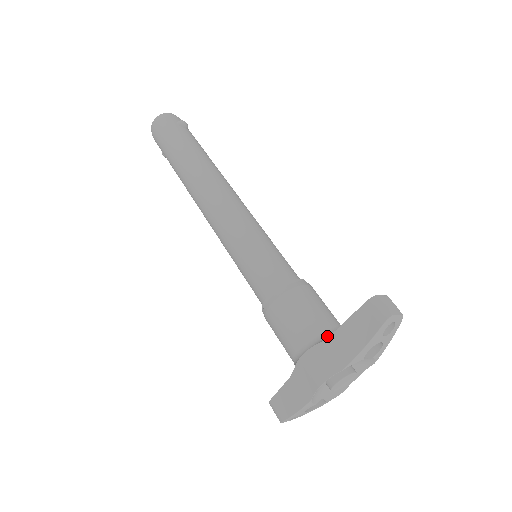
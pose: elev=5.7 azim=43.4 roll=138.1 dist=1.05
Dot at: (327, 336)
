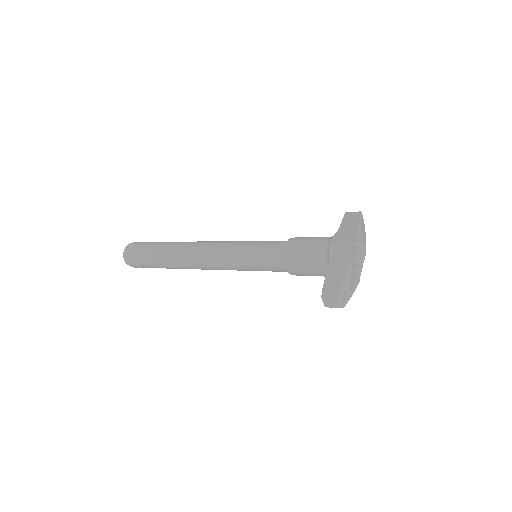
Dot at: occluded
